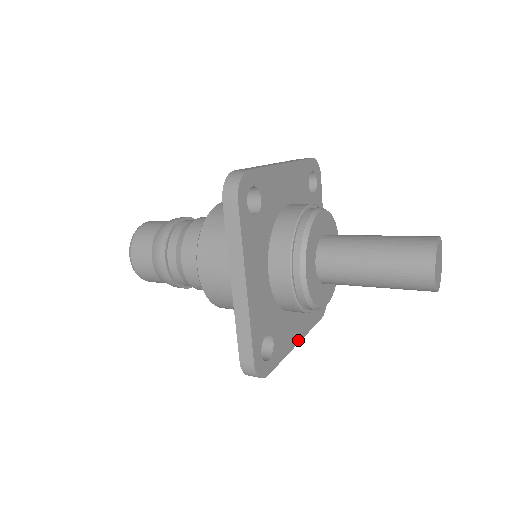
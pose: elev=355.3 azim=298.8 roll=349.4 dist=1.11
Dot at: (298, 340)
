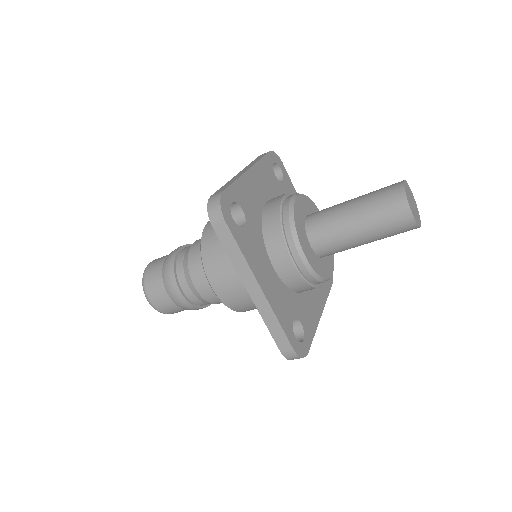
Dot at: (262, 288)
